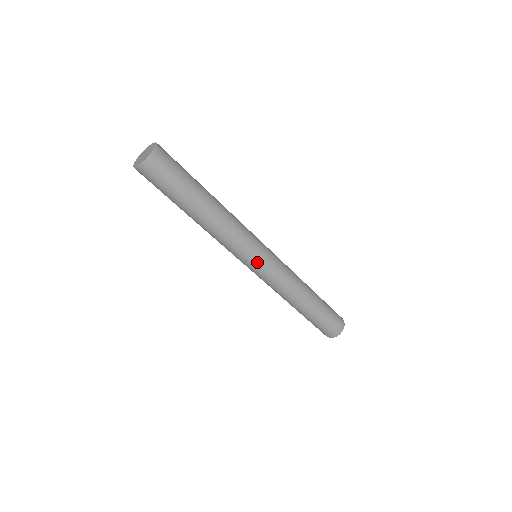
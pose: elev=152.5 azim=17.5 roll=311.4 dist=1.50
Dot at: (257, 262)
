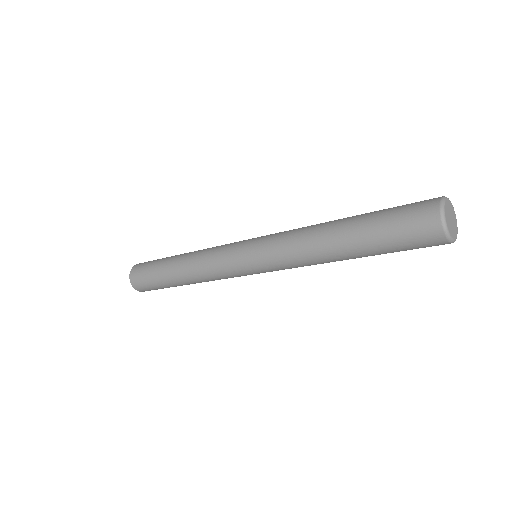
Dot at: (243, 259)
